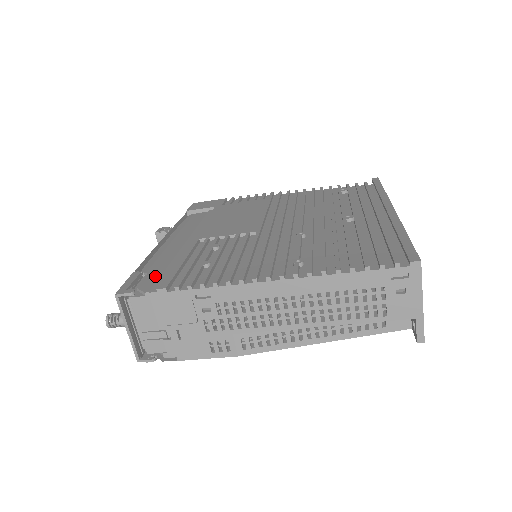
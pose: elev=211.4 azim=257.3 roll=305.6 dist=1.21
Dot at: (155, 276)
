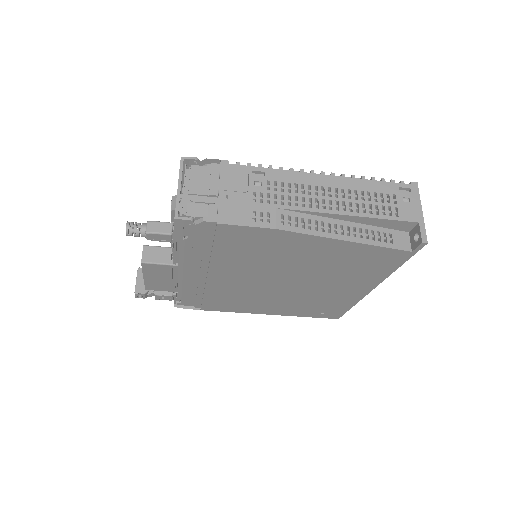
Dot at: occluded
